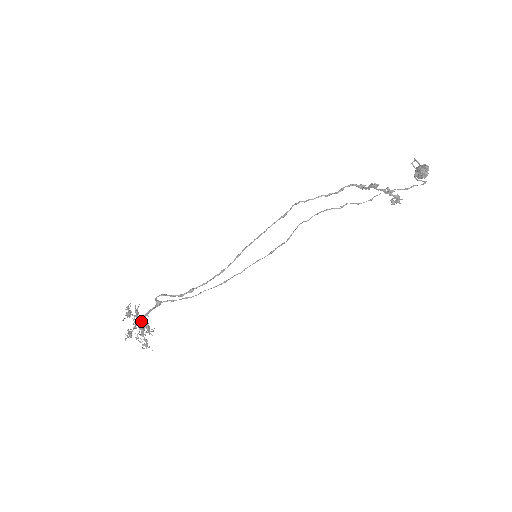
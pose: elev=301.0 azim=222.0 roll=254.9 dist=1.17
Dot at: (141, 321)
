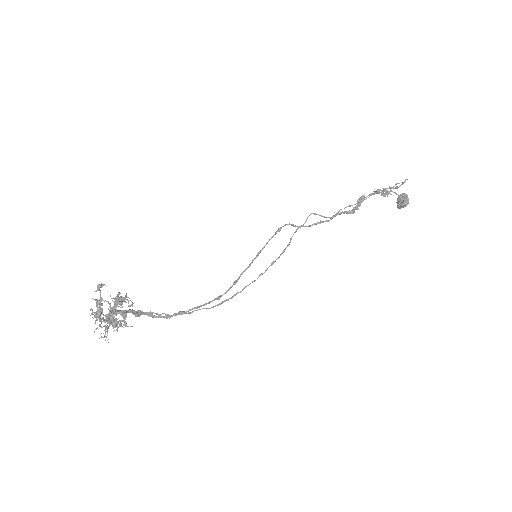
Dot at: (115, 308)
